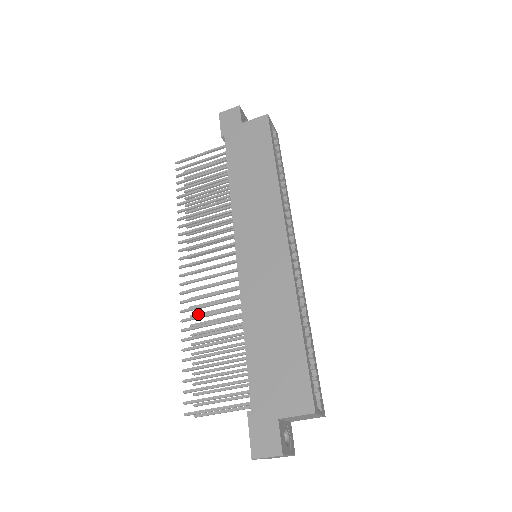
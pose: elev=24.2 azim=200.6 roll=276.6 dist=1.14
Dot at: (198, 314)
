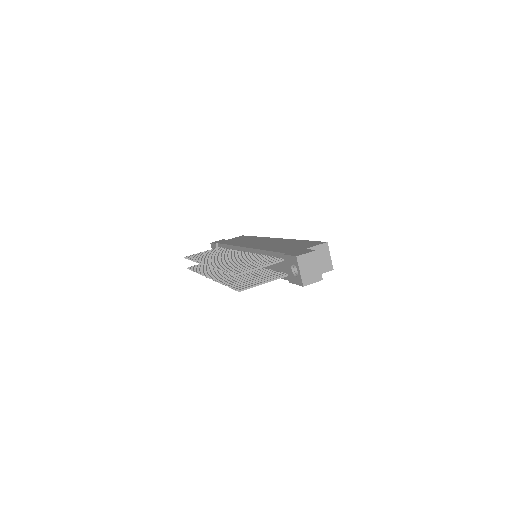
Dot at: (222, 278)
